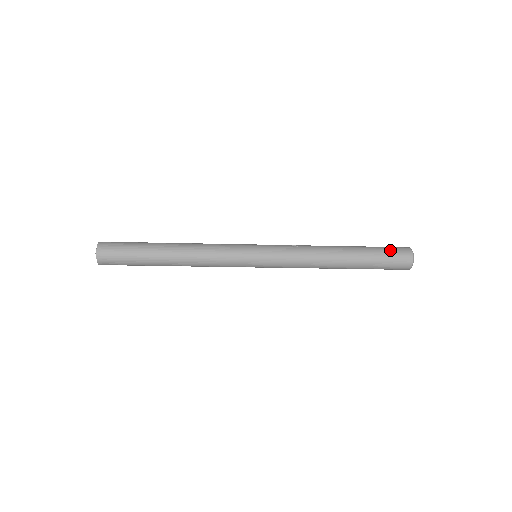
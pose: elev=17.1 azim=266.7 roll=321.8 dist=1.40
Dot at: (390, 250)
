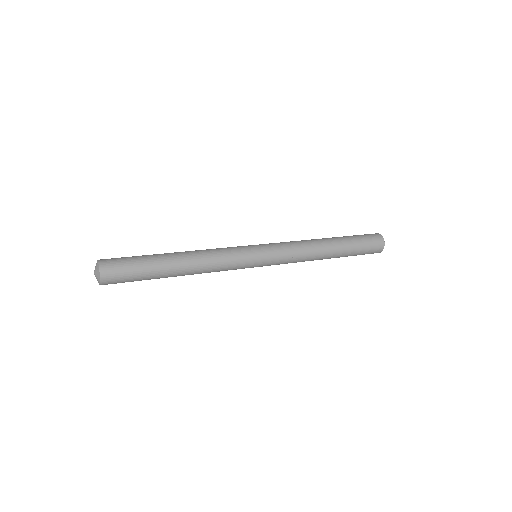
Dot at: (368, 252)
